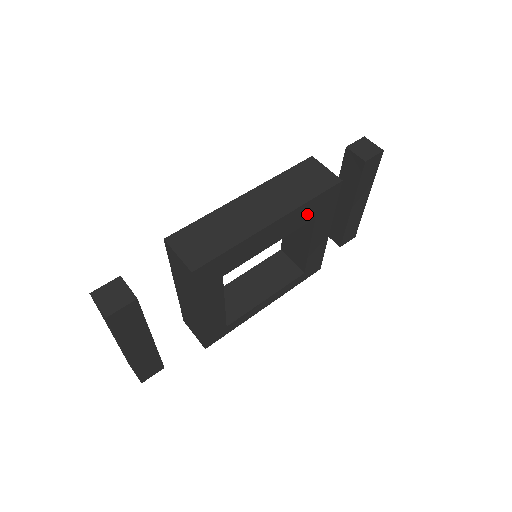
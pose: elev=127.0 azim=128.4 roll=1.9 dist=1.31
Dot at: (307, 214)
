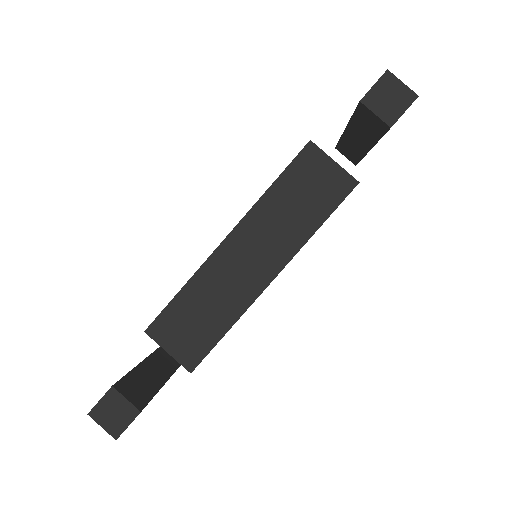
Dot at: occluded
